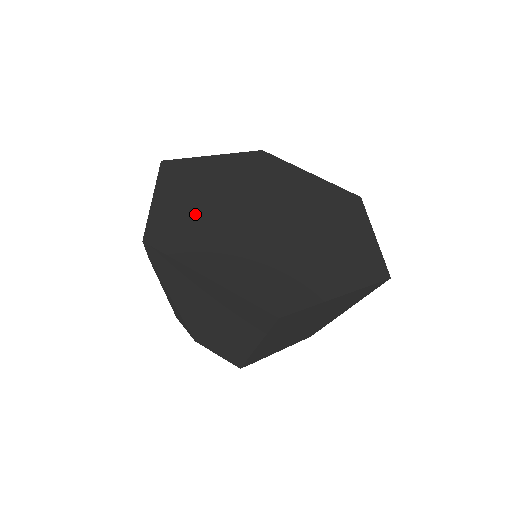
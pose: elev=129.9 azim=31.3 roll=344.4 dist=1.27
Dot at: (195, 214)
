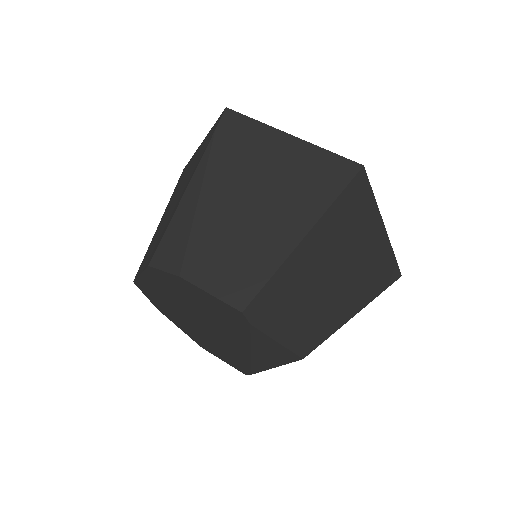
Dot at: occluded
